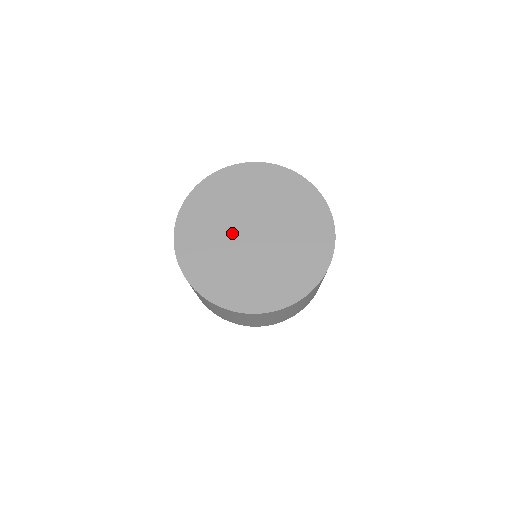
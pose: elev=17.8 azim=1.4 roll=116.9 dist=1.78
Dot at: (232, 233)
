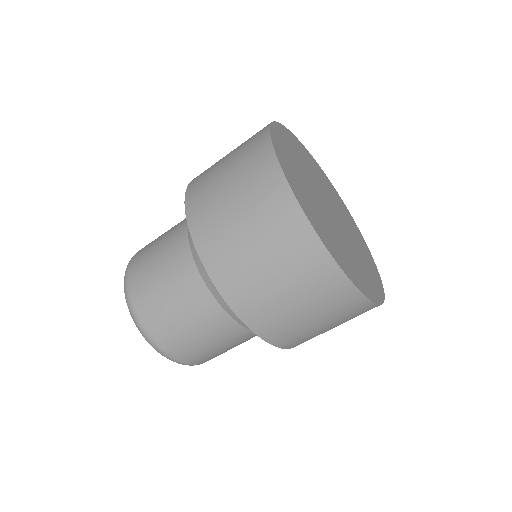
Dot at: (322, 206)
